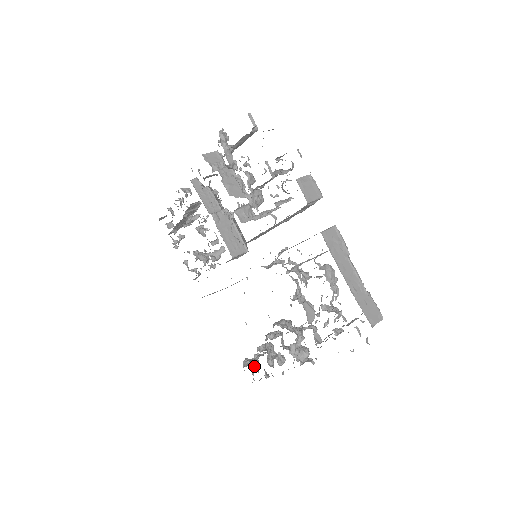
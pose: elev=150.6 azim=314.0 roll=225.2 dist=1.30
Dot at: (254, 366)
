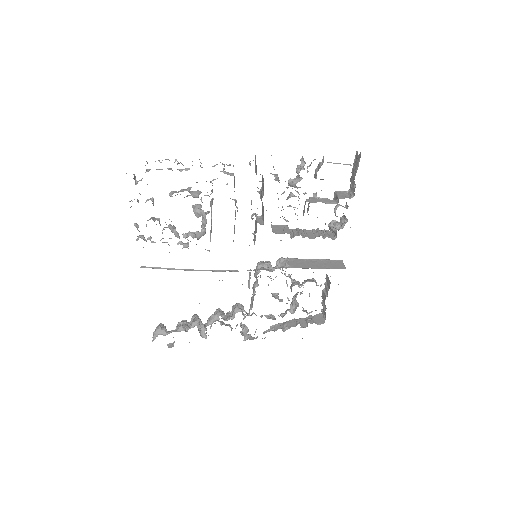
Dot at: occluded
